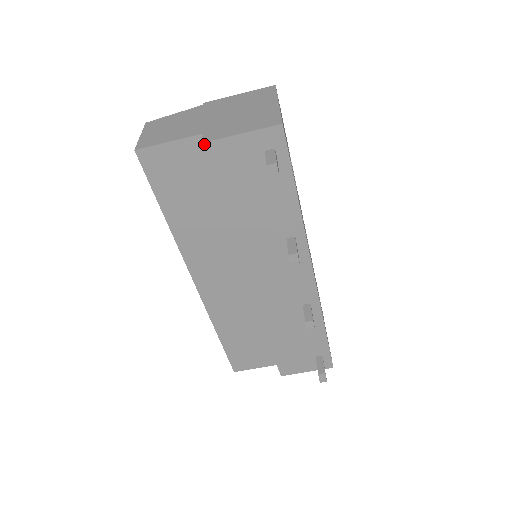
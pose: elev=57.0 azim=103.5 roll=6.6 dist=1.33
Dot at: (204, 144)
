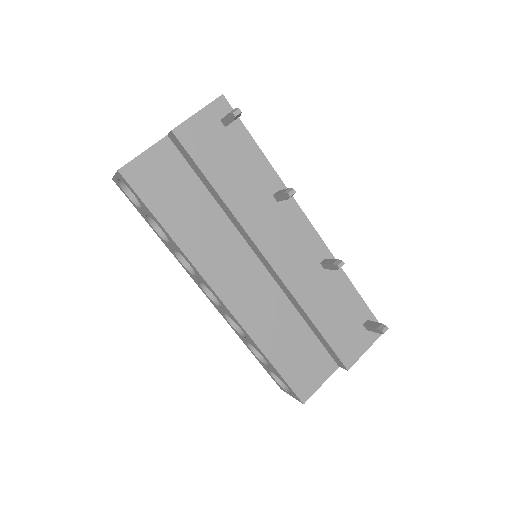
Dot at: (173, 131)
